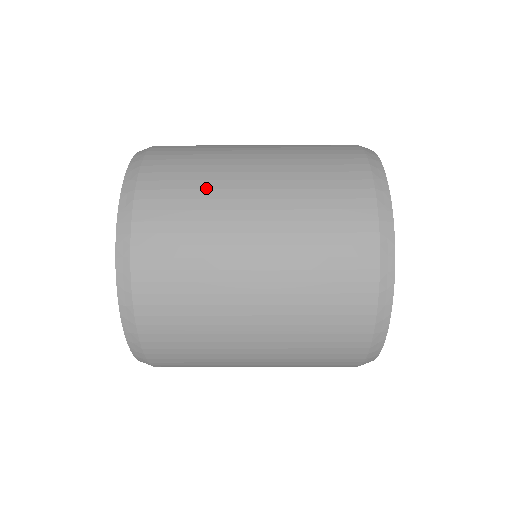
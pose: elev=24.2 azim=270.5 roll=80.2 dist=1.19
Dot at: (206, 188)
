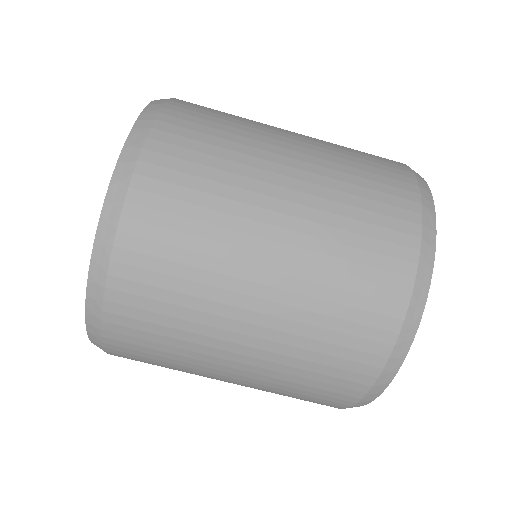
Dot at: (242, 124)
